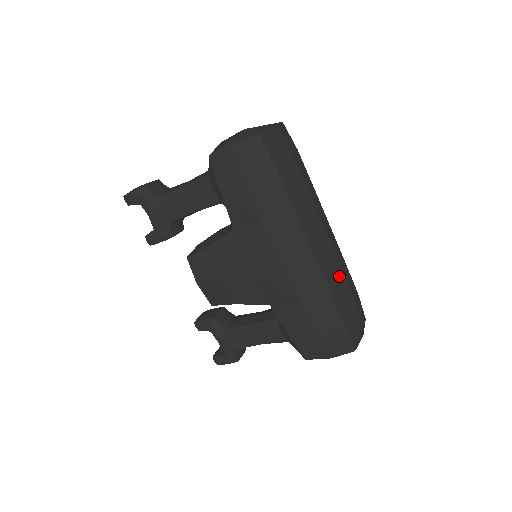
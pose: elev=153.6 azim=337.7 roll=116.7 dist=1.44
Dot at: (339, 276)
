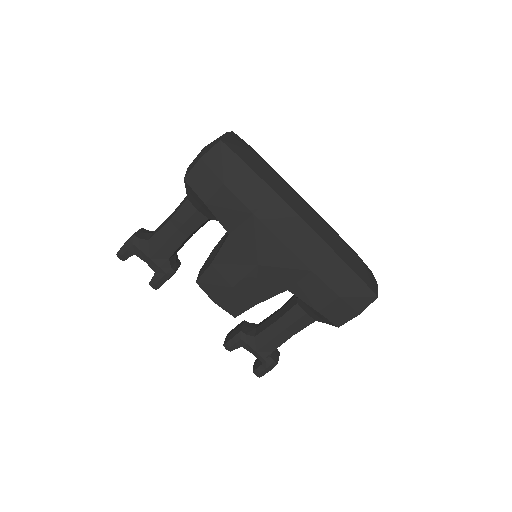
Dot at: (335, 238)
